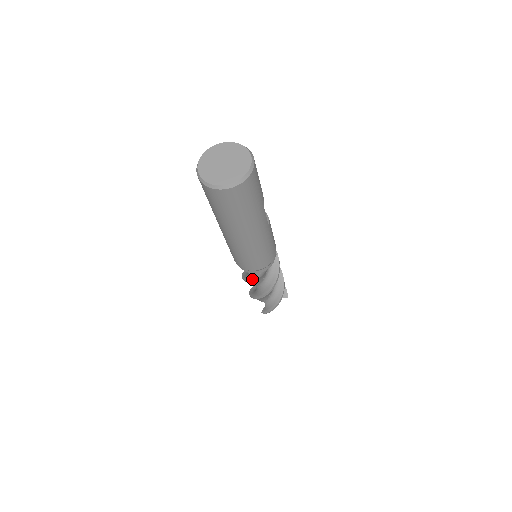
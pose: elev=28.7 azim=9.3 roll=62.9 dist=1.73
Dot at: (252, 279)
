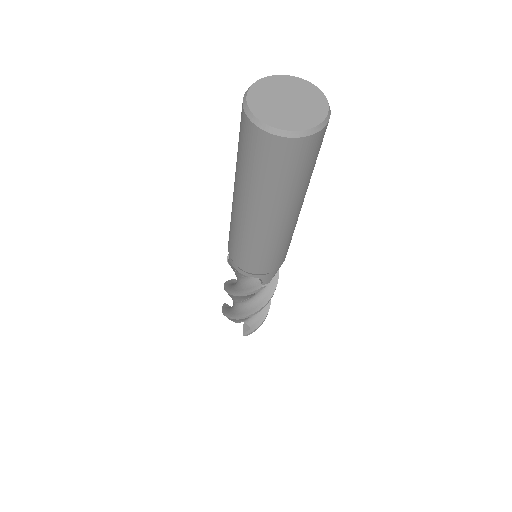
Dot at: (262, 286)
